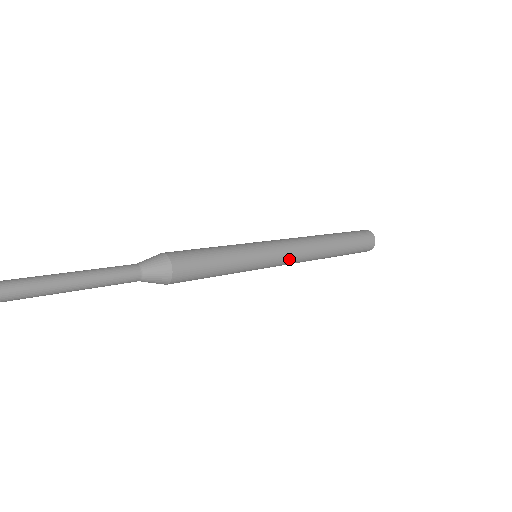
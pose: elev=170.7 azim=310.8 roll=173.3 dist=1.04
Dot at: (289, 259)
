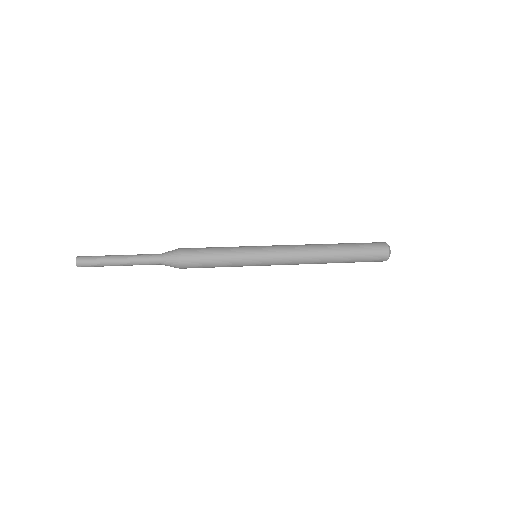
Dot at: (282, 264)
